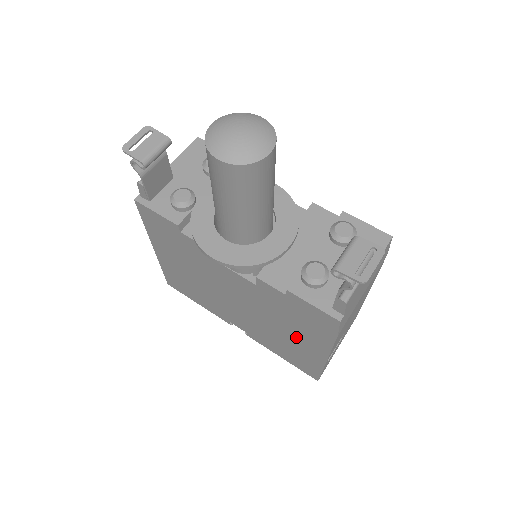
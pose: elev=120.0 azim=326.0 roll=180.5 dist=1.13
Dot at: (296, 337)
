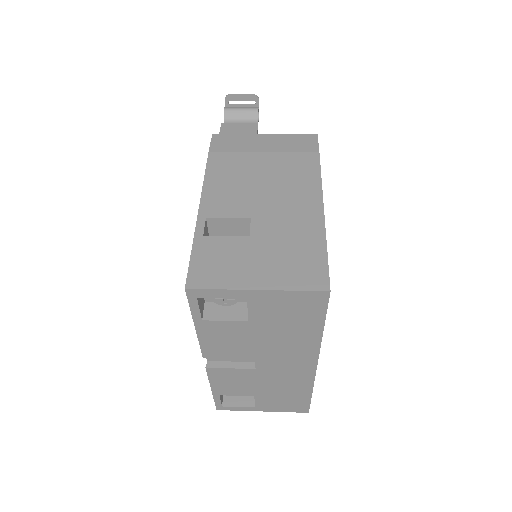
Dot at: occluded
